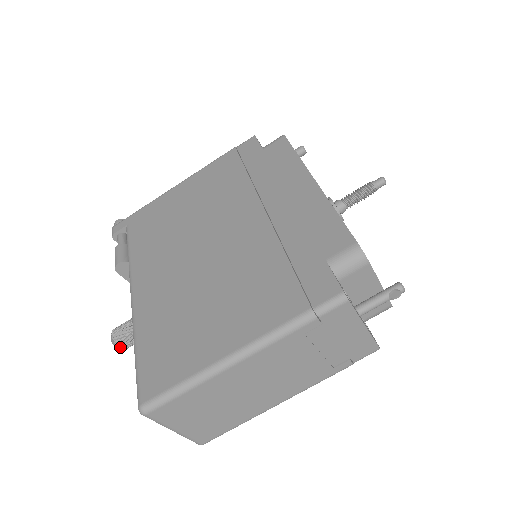
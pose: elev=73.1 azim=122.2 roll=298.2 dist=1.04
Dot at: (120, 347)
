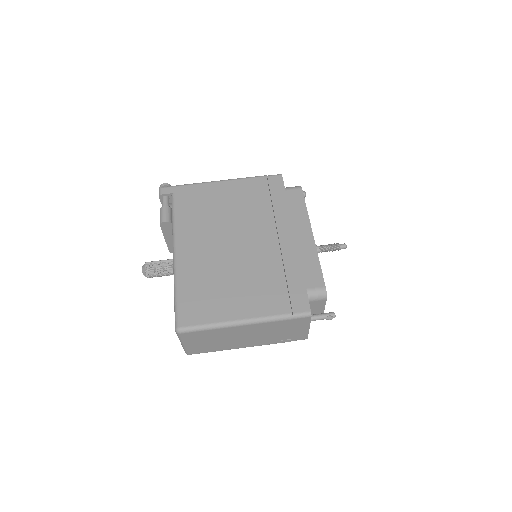
Dot at: (147, 276)
